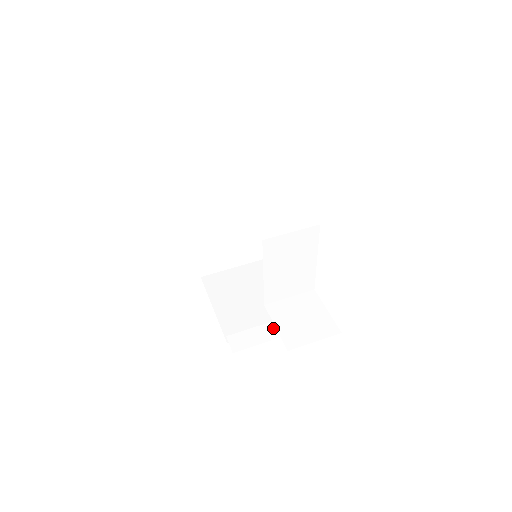
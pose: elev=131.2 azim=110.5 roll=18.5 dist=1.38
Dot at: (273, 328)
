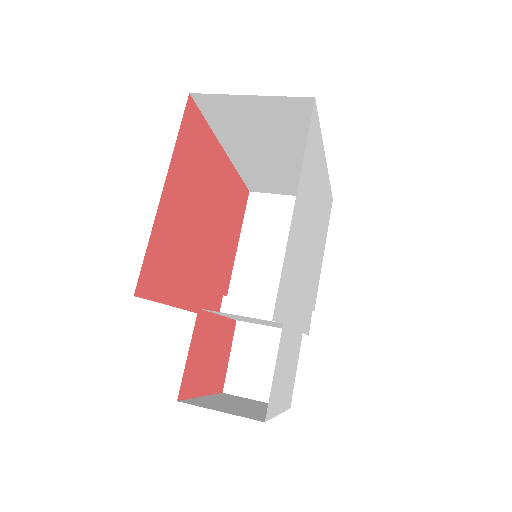
Dot at: (273, 313)
